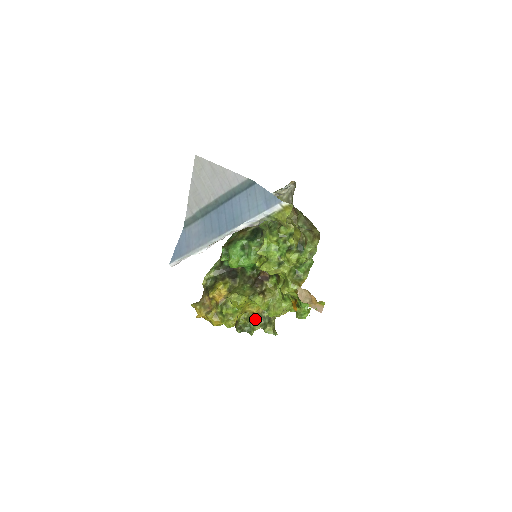
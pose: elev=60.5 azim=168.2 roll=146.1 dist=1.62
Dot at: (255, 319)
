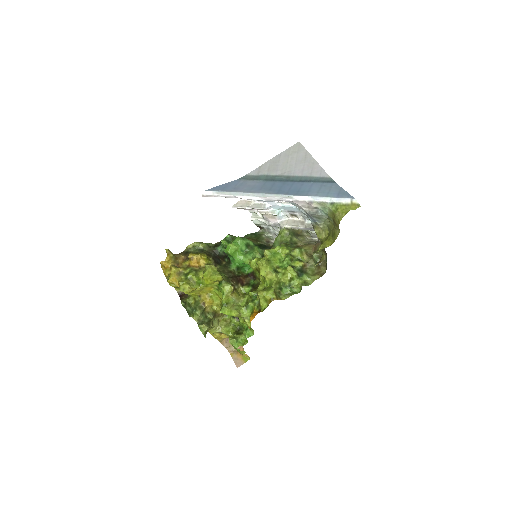
Dot at: (201, 309)
